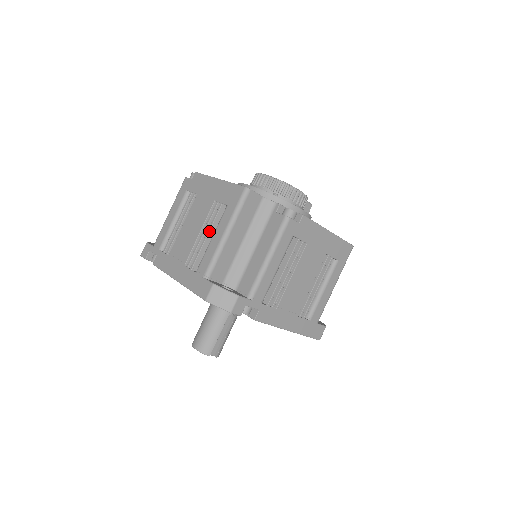
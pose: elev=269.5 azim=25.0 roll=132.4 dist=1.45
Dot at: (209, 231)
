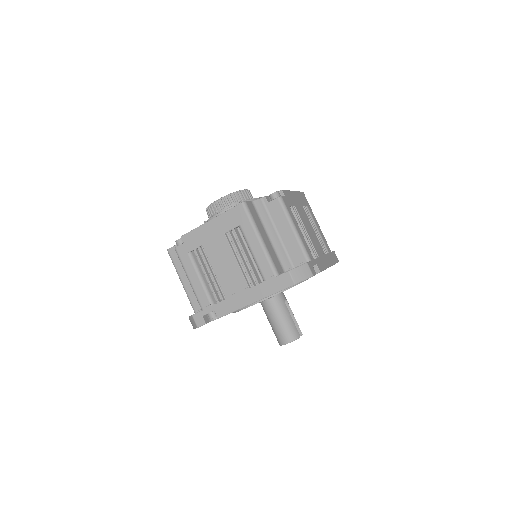
Dot at: (244, 252)
